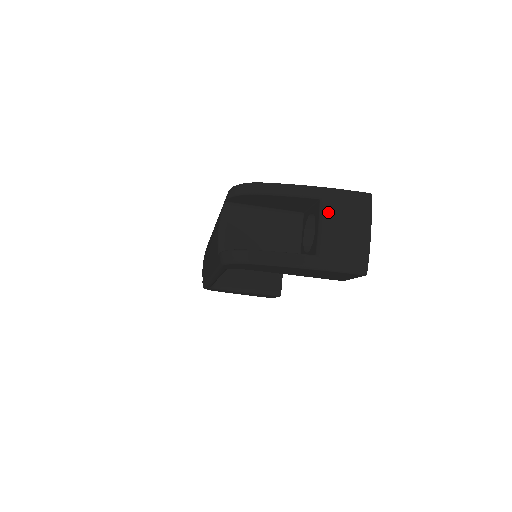
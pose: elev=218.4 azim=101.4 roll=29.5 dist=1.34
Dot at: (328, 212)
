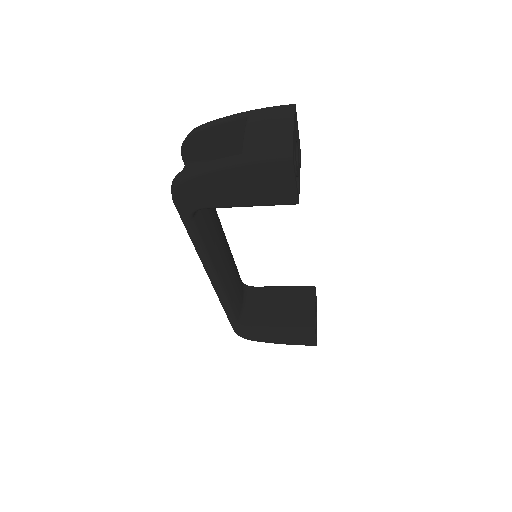
Dot at: (252, 122)
